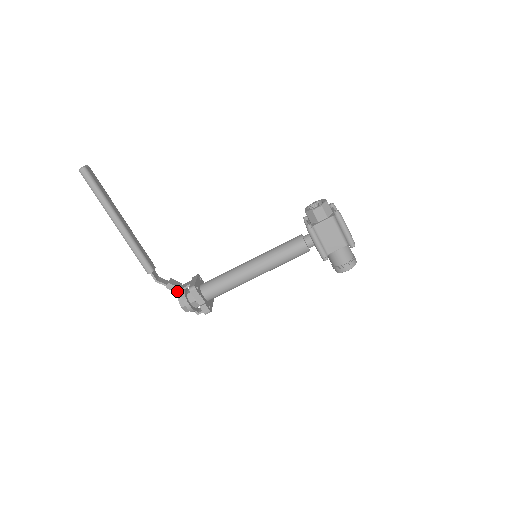
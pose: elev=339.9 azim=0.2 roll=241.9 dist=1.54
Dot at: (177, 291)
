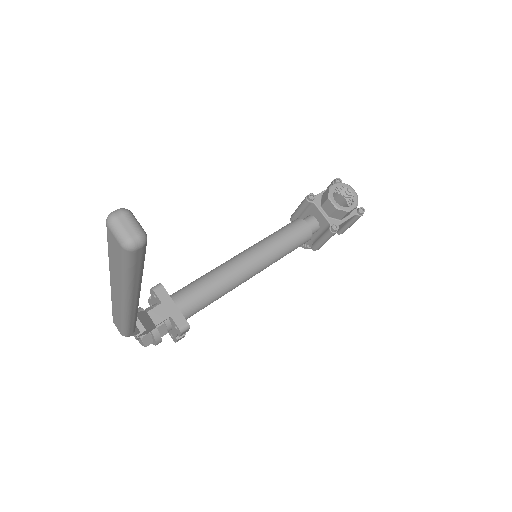
Dot at: occluded
